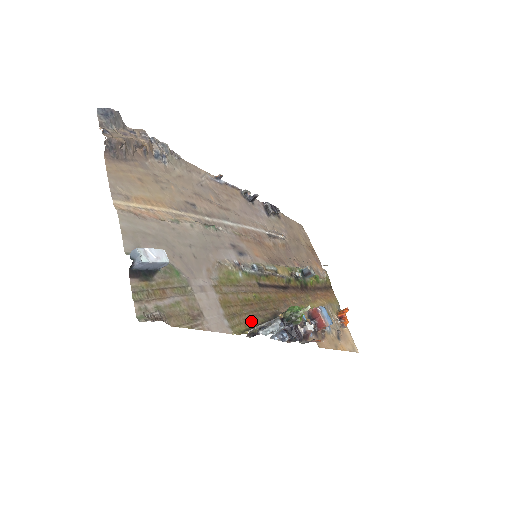
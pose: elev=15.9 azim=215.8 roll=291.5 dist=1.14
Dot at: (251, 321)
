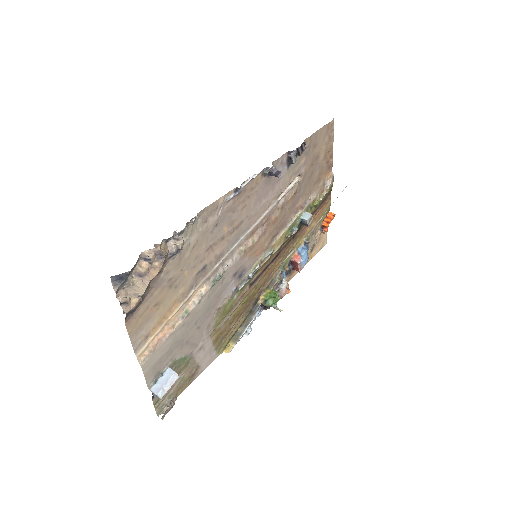
Dot at: (235, 328)
